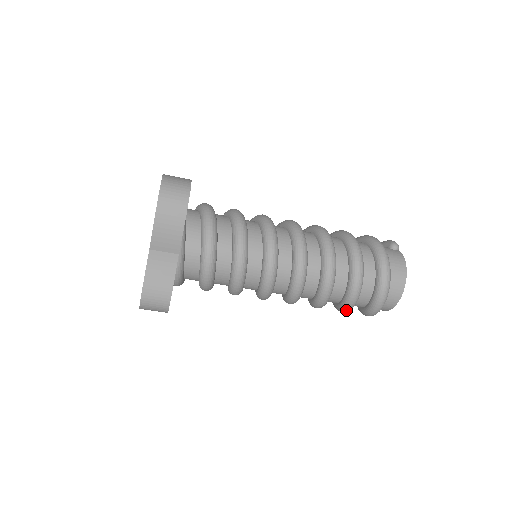
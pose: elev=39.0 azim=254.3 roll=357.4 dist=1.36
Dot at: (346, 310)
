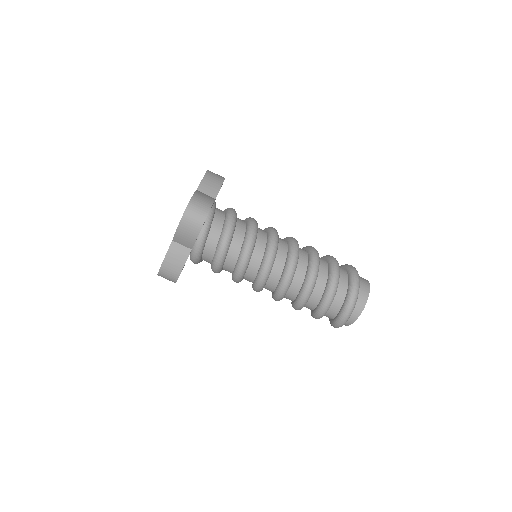
Dot at: (331, 292)
